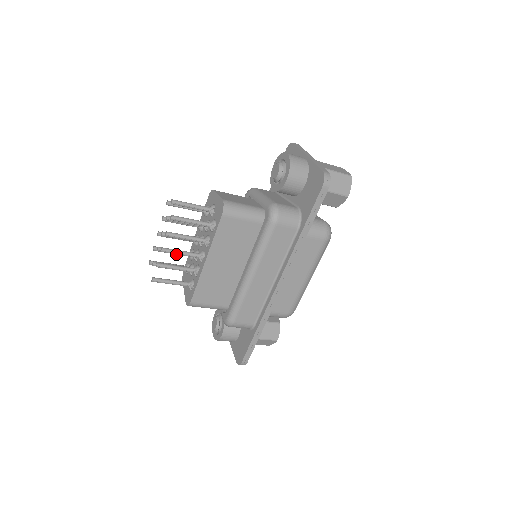
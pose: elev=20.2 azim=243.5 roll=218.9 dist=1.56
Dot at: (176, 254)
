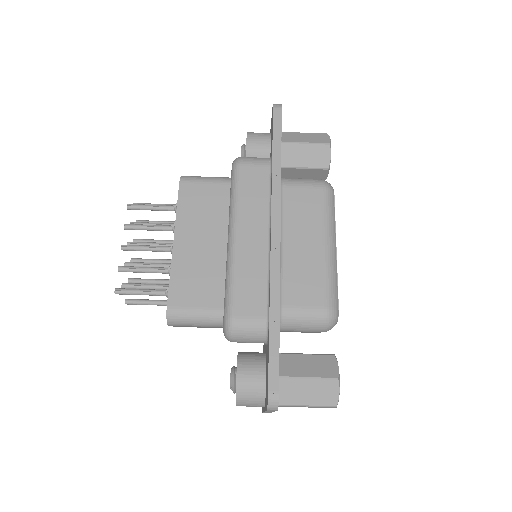
Dot at: (140, 250)
